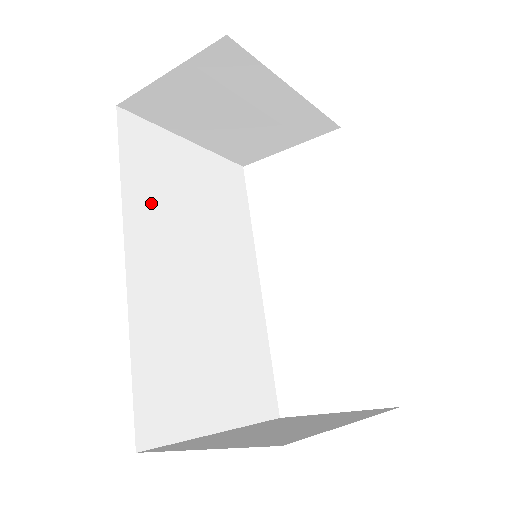
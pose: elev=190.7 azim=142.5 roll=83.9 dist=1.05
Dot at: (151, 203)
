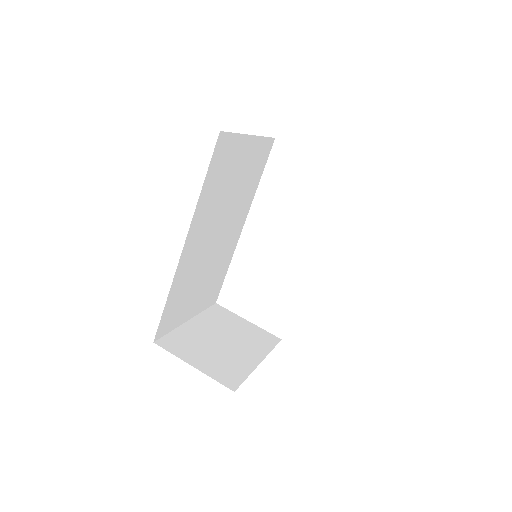
Dot at: (210, 201)
